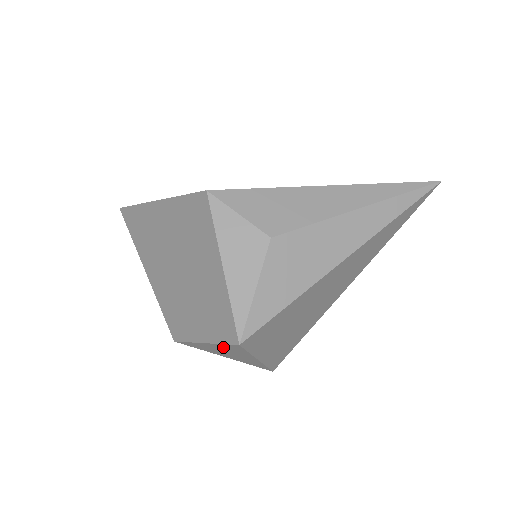
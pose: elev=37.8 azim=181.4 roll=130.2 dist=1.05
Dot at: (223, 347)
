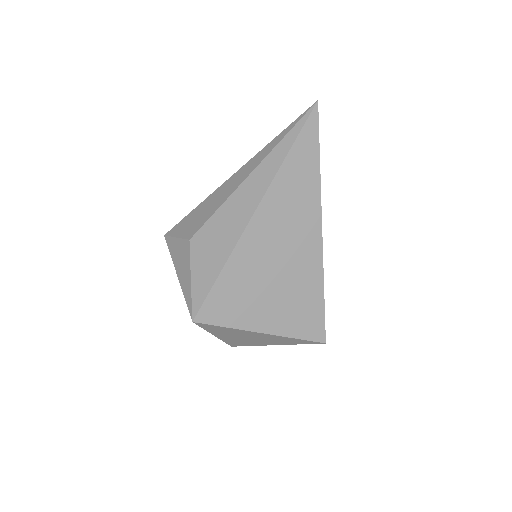
Dot at: (219, 332)
